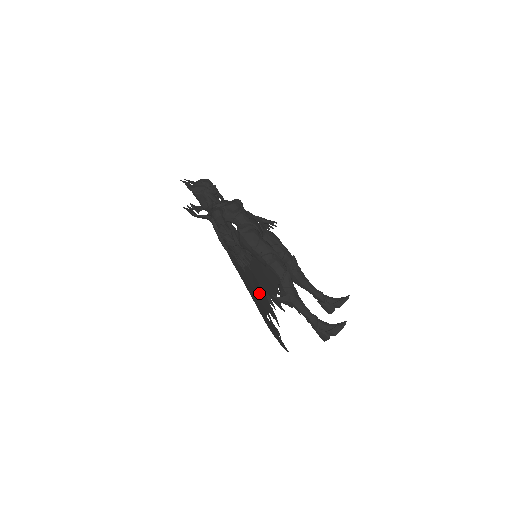
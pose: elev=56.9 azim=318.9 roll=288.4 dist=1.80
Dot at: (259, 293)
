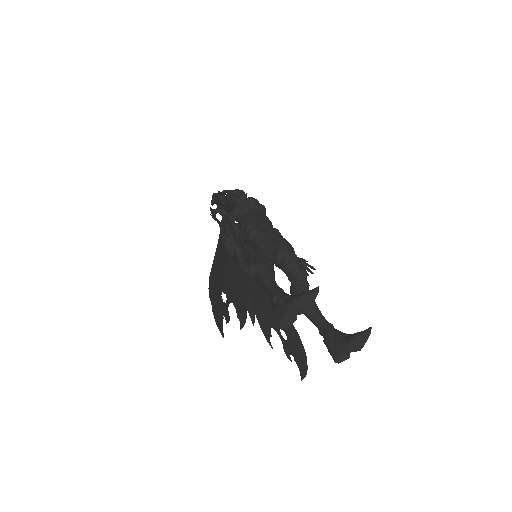
Dot at: (236, 286)
